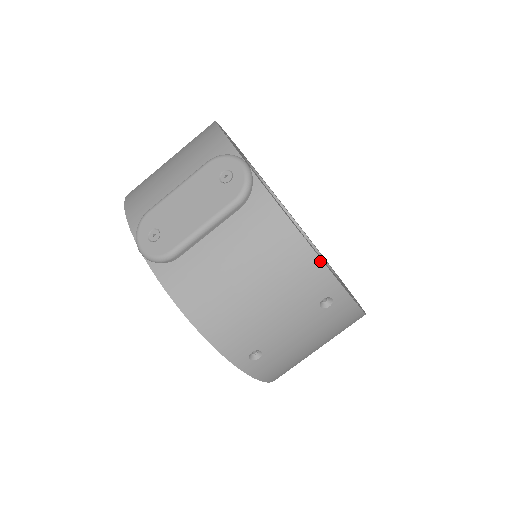
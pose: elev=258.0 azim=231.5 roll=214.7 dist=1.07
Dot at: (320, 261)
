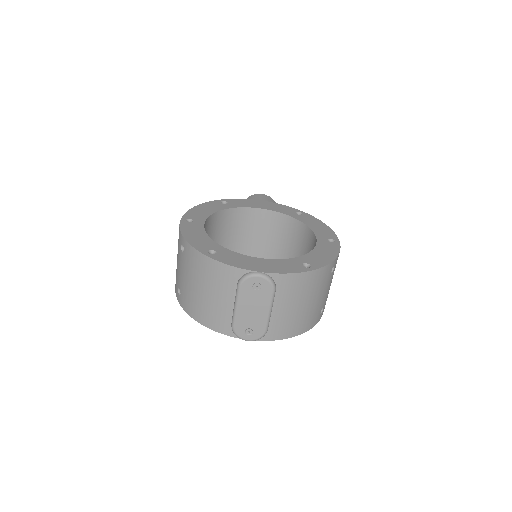
Dot at: (323, 268)
